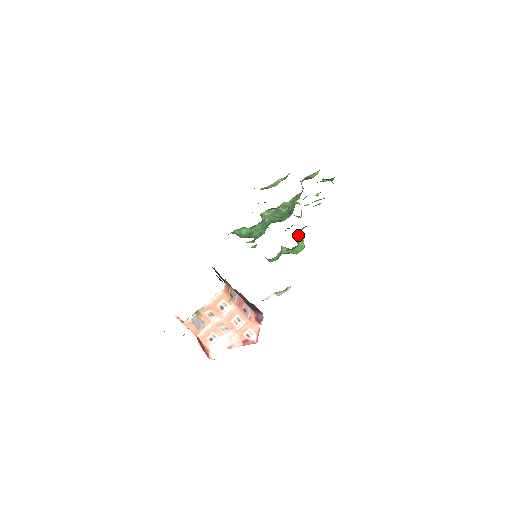
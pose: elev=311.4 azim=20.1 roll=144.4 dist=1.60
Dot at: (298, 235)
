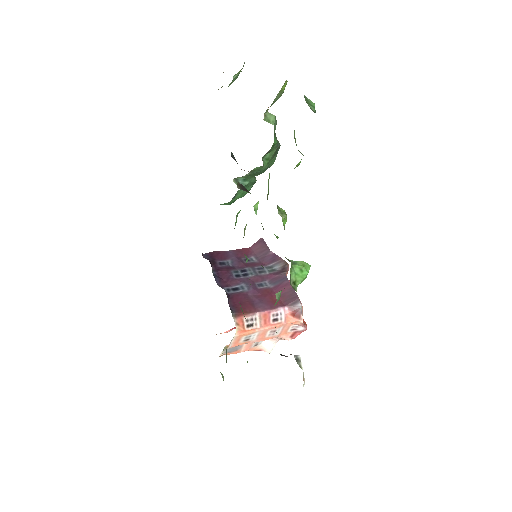
Dot at: (290, 276)
